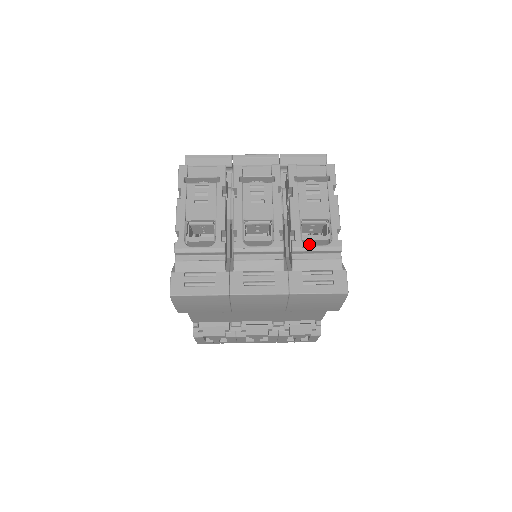
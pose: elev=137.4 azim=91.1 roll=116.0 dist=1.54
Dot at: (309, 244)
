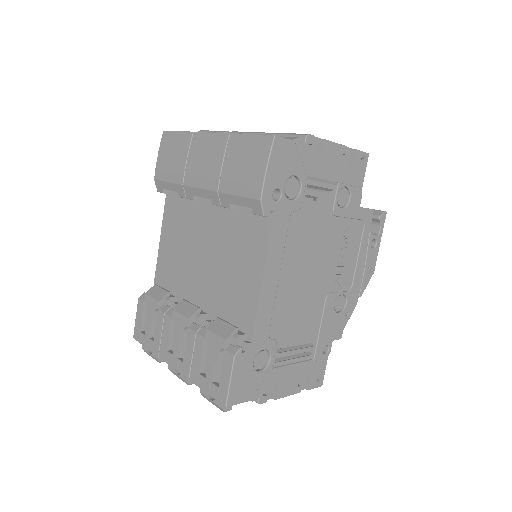
Dot at: occluded
